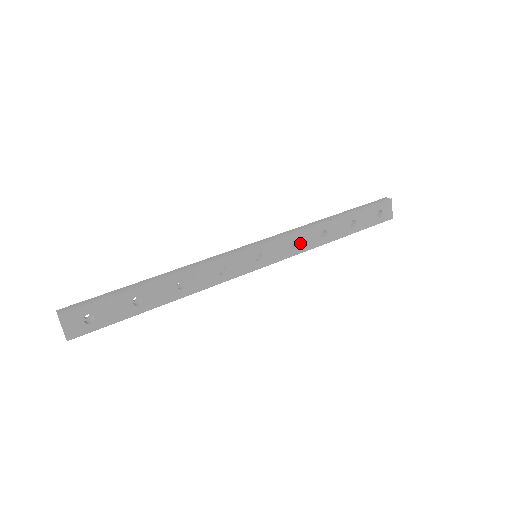
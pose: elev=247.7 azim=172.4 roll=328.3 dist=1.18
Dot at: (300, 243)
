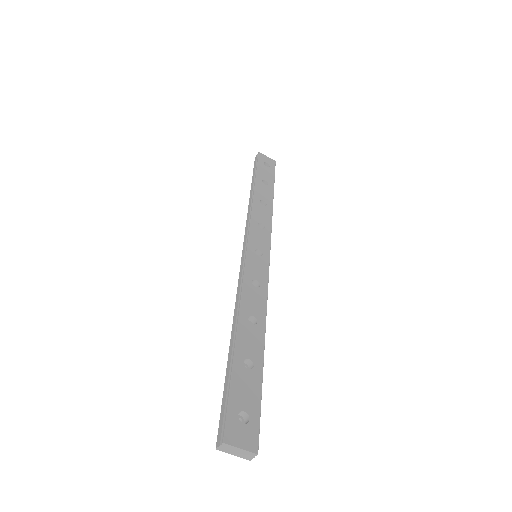
Dot at: (262, 221)
